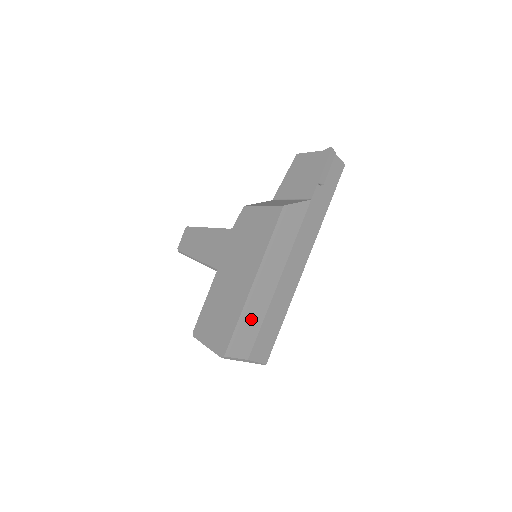
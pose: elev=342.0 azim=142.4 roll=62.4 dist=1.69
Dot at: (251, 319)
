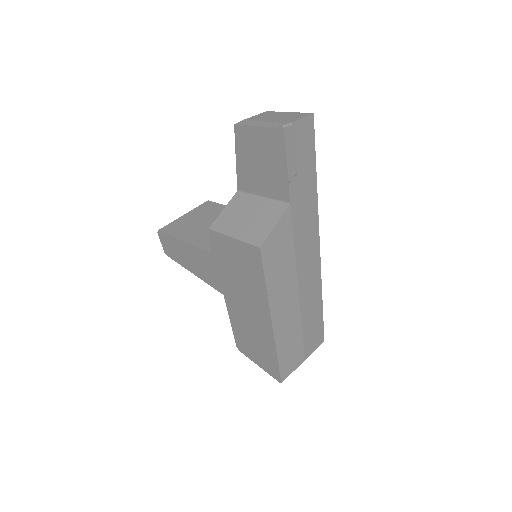
Dot at: (289, 343)
